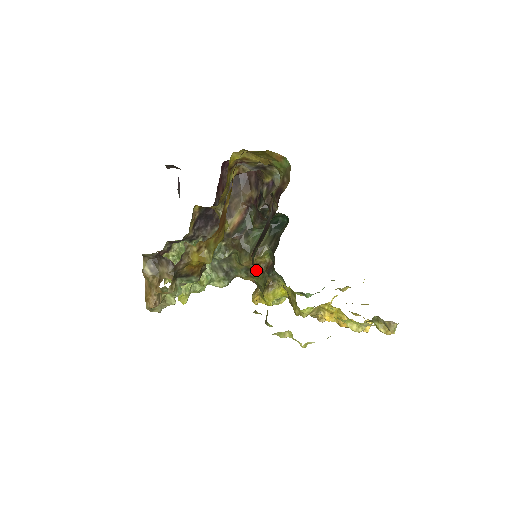
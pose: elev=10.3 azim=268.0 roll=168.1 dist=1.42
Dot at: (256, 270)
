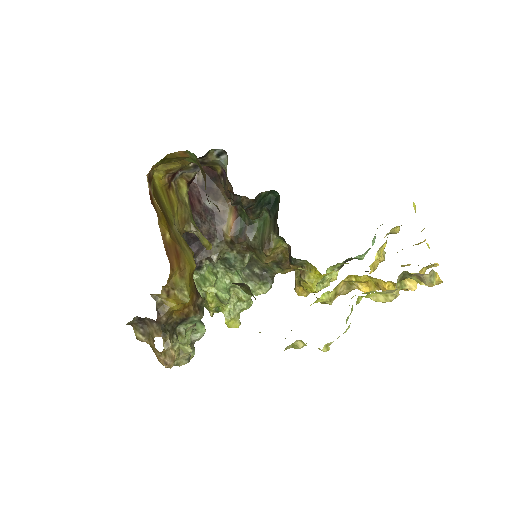
Dot at: occluded
